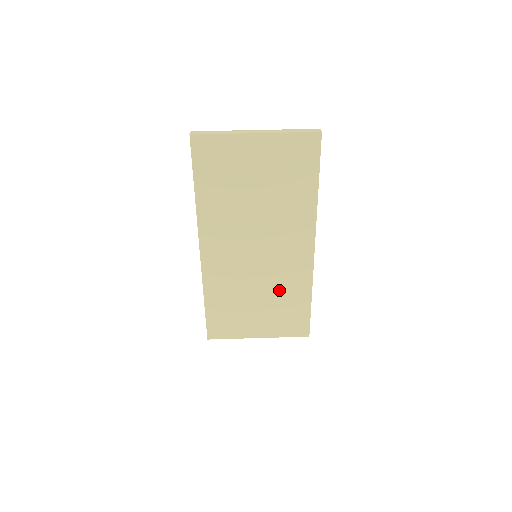
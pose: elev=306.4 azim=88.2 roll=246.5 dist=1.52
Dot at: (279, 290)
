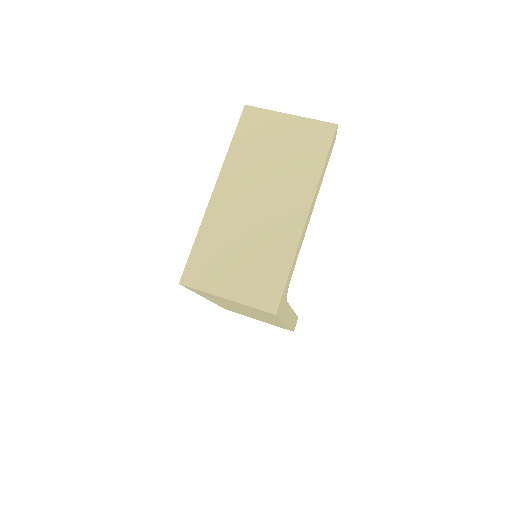
Dot at: (264, 249)
